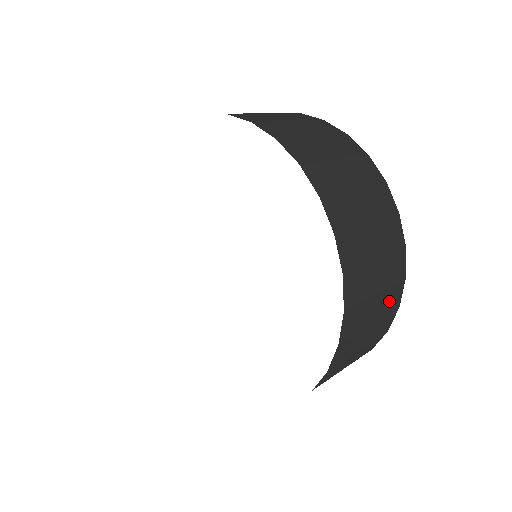
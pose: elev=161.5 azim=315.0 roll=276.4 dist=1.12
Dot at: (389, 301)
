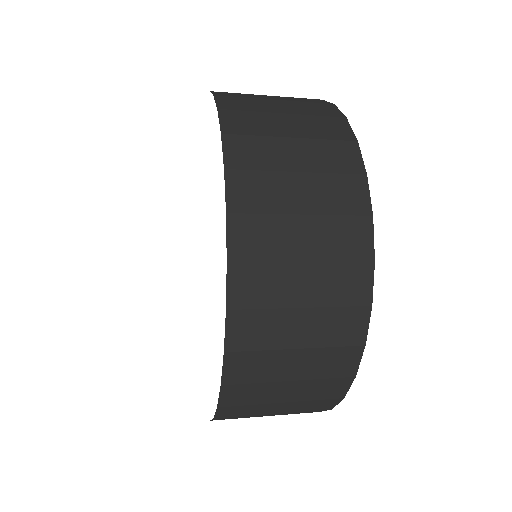
Dot at: (330, 157)
